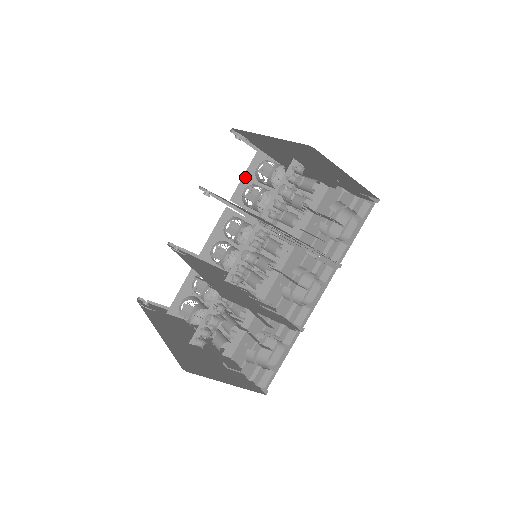
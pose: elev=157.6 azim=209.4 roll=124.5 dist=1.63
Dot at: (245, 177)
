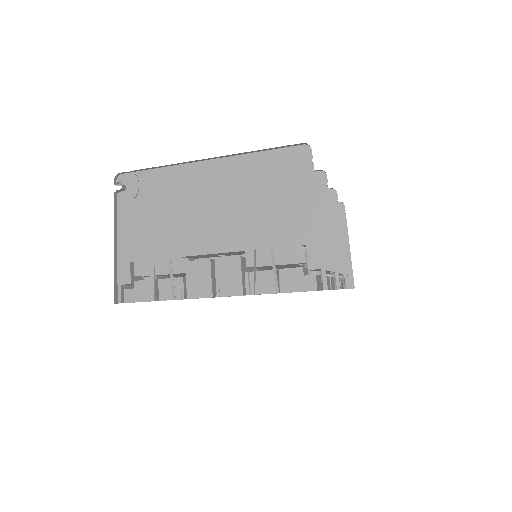
Dot at: occluded
